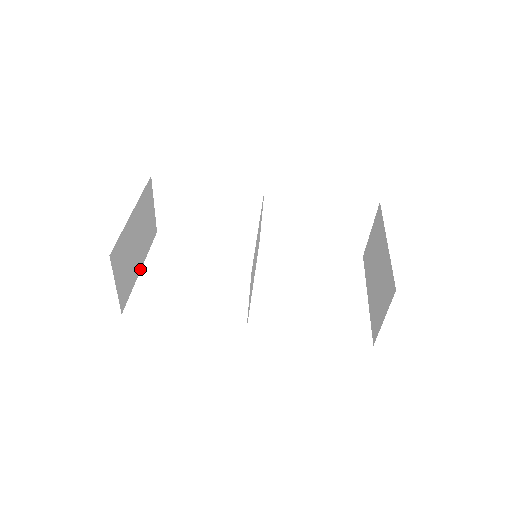
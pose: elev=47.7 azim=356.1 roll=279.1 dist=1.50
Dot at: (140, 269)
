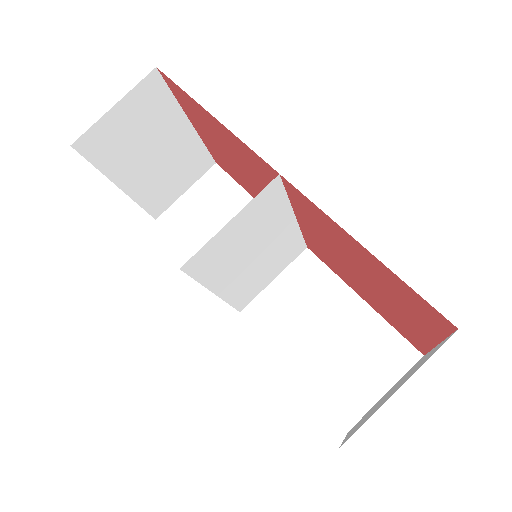
Dot at: (120, 186)
